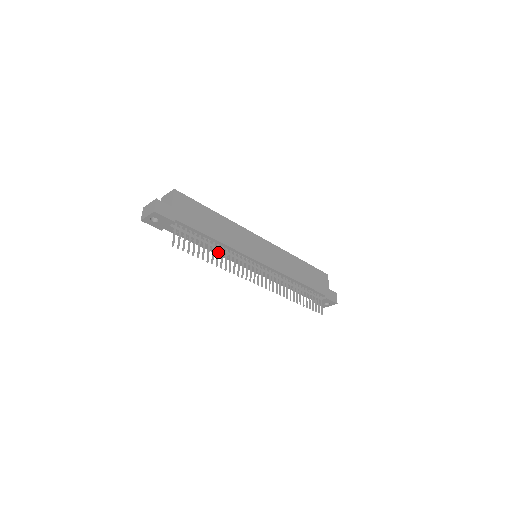
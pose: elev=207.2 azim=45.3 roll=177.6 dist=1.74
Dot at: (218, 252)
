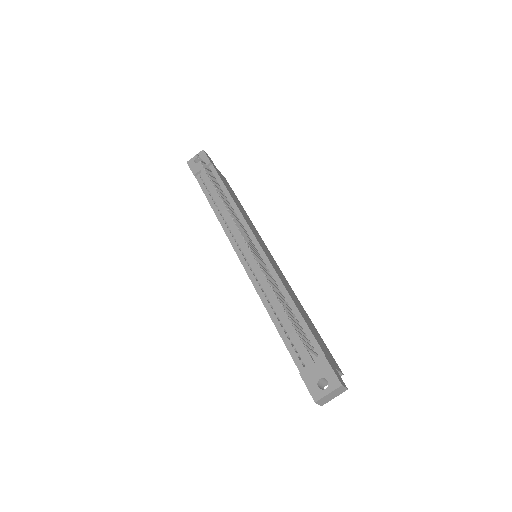
Dot at: occluded
